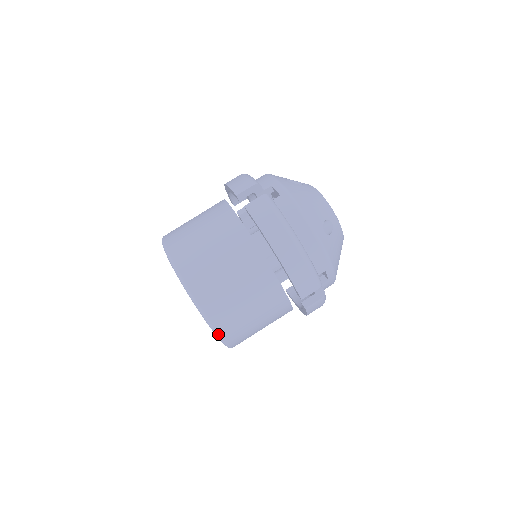
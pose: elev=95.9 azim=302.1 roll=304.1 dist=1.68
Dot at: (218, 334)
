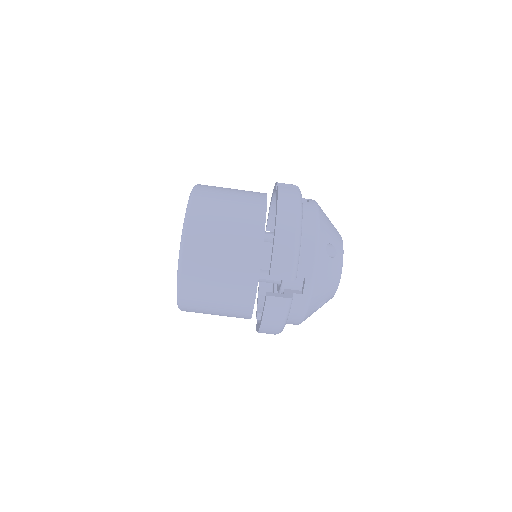
Dot at: (181, 257)
